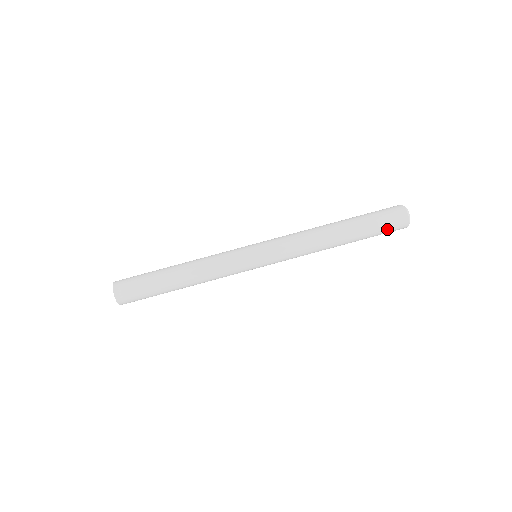
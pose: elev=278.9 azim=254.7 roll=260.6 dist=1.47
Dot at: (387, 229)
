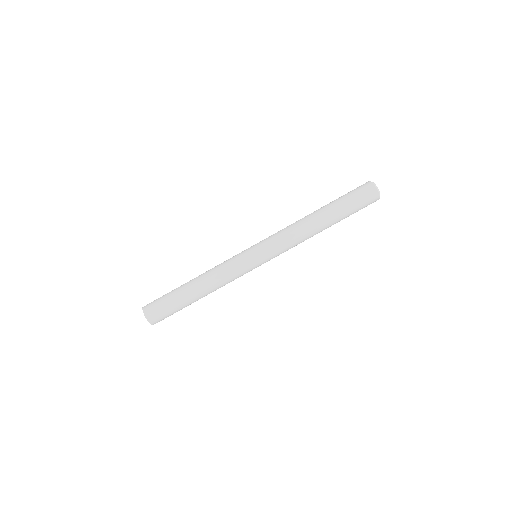
Dot at: (362, 206)
